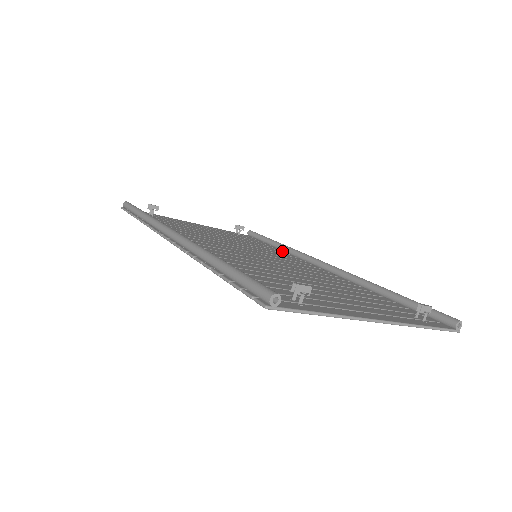
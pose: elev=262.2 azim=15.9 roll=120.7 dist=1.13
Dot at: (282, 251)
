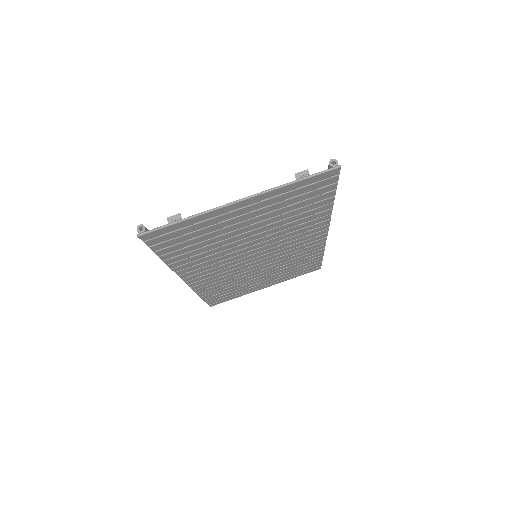
Dot at: (317, 252)
